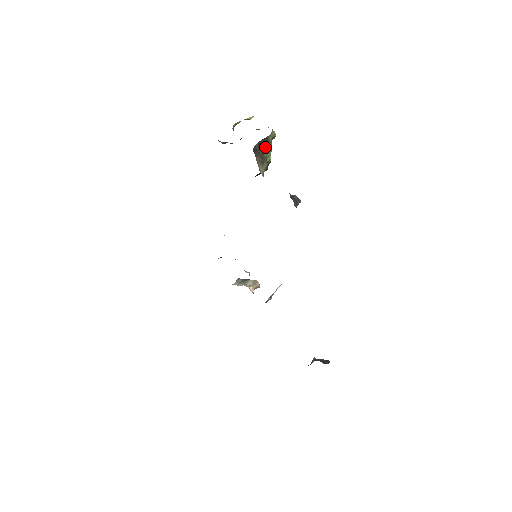
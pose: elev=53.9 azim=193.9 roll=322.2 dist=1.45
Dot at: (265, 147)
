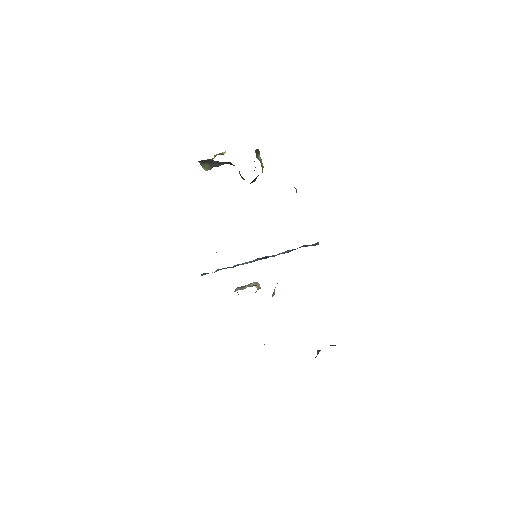
Dot at: (258, 156)
